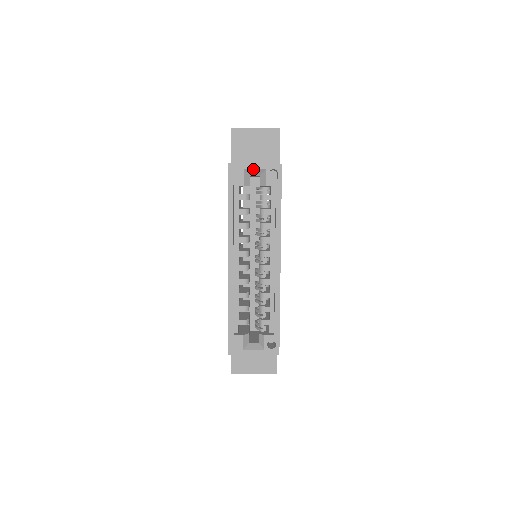
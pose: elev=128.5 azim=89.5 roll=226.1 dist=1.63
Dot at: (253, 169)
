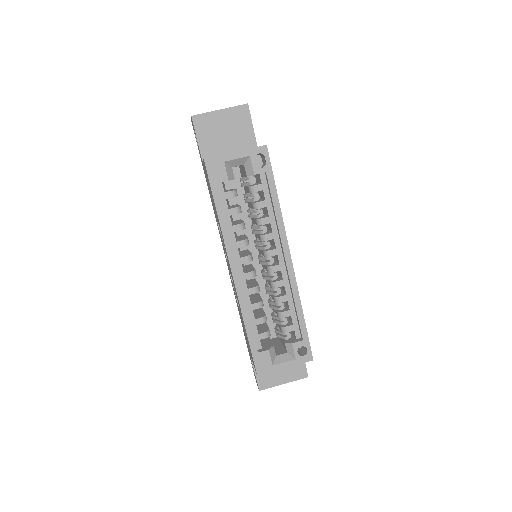
Dot at: (235, 159)
